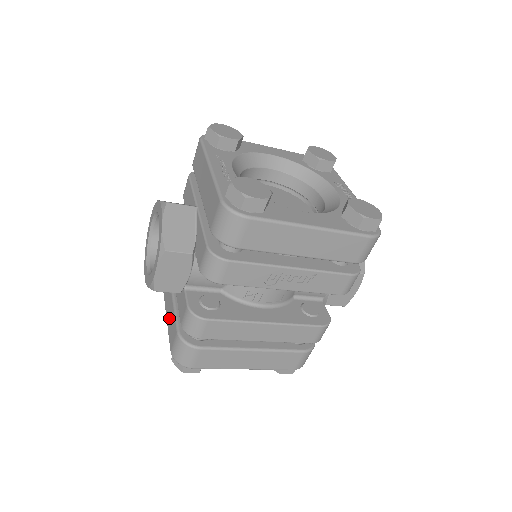
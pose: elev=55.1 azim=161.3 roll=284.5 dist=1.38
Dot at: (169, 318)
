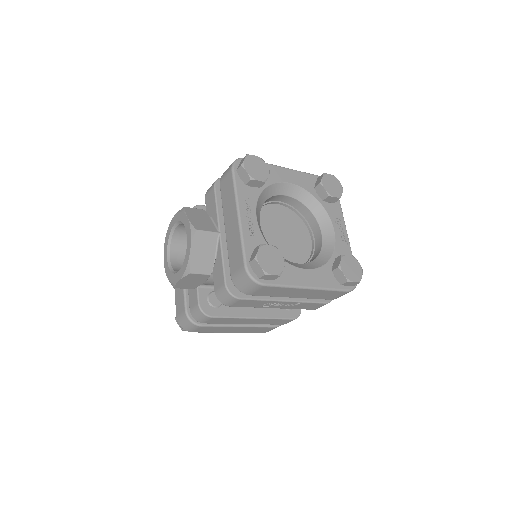
Dot at: (177, 288)
